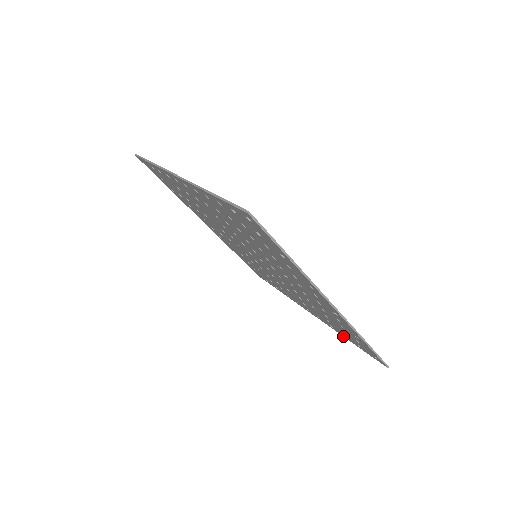
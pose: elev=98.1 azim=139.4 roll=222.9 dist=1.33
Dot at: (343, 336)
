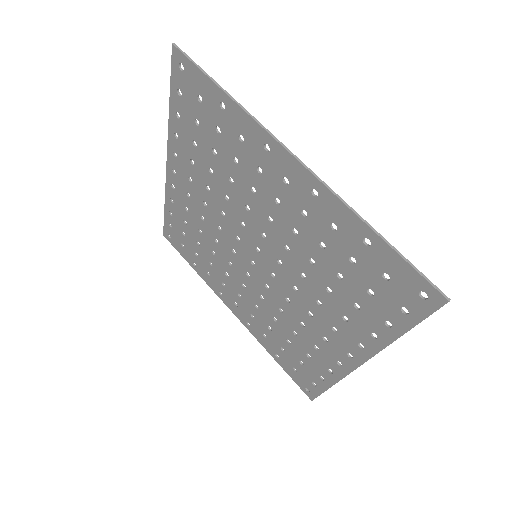
Dot at: (392, 341)
